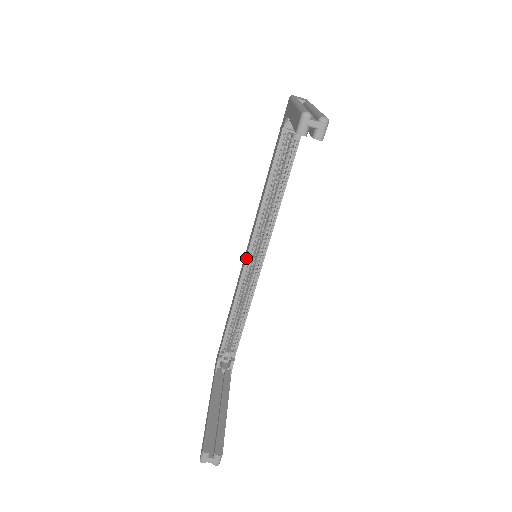
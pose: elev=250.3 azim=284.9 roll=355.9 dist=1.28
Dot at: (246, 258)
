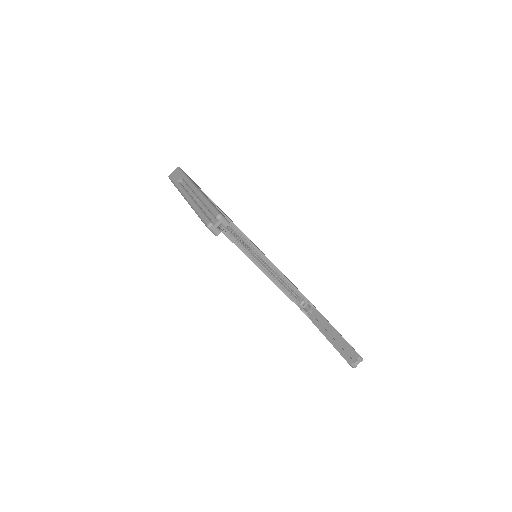
Dot at: occluded
